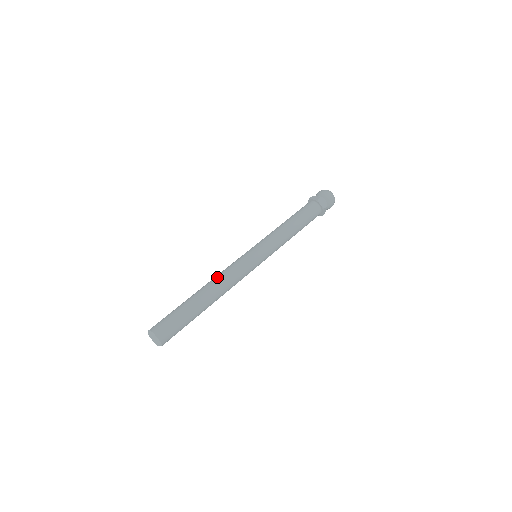
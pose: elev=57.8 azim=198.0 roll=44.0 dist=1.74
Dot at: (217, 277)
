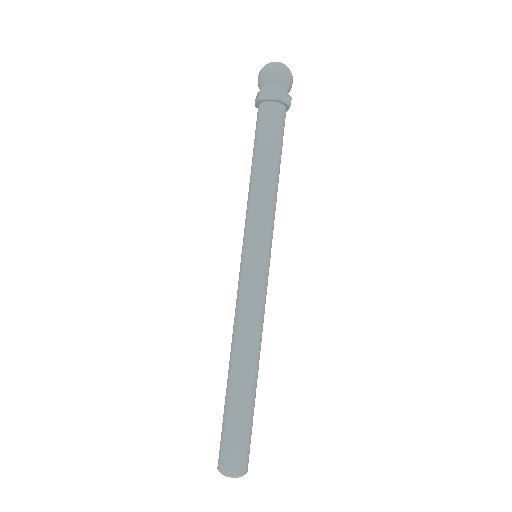
Dot at: (232, 335)
